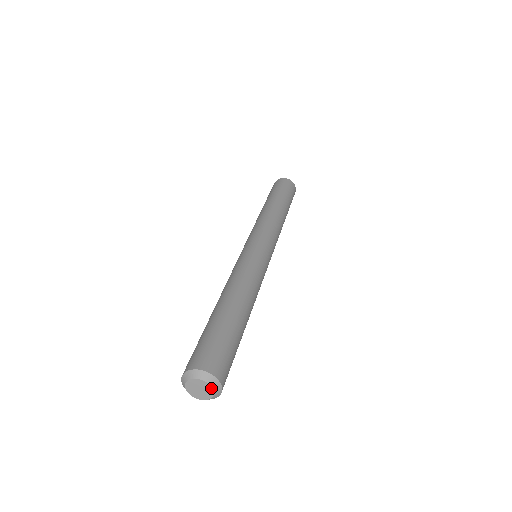
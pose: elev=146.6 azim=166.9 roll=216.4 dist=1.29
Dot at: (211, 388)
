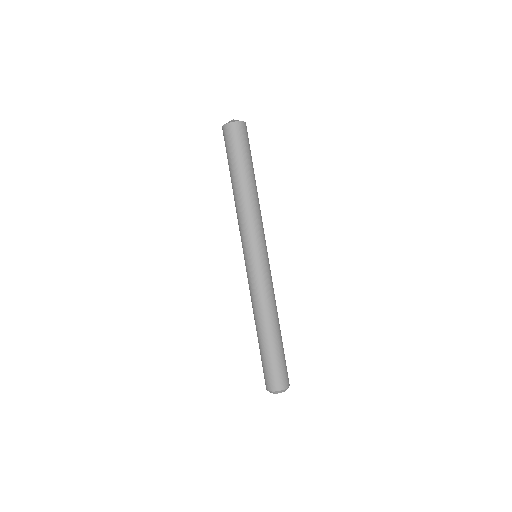
Dot at: occluded
